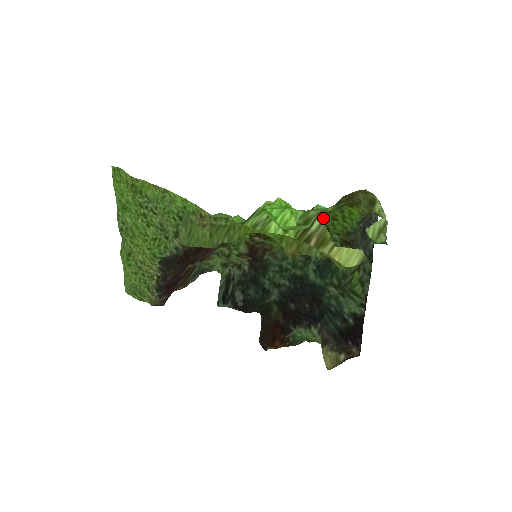
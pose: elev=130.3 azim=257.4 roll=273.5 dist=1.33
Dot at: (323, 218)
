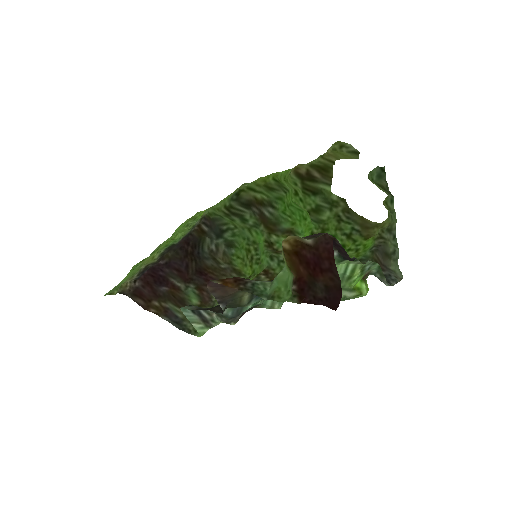
Dot at: occluded
